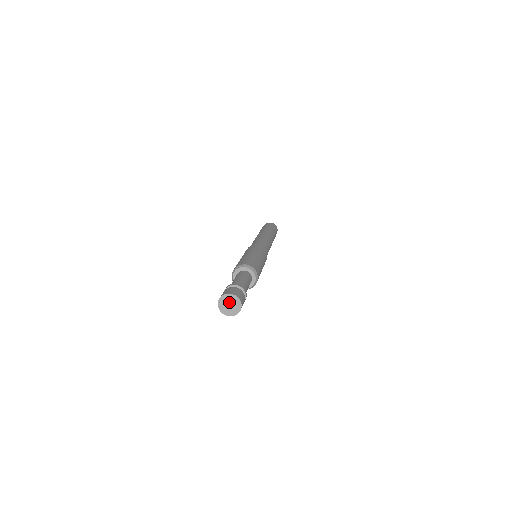
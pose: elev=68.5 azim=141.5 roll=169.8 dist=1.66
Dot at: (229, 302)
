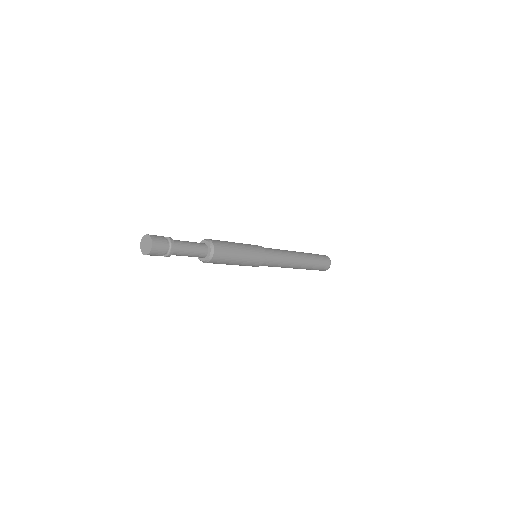
Dot at: (146, 242)
